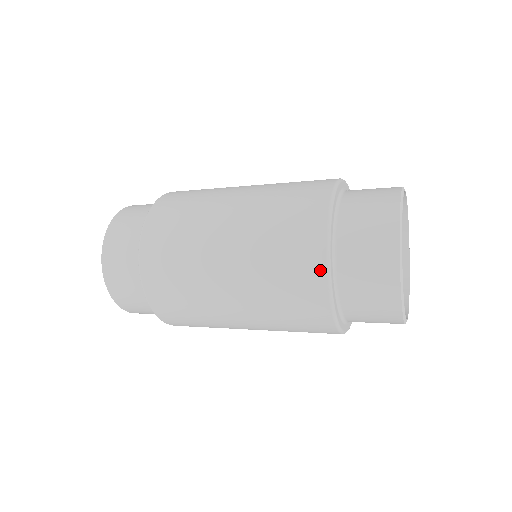
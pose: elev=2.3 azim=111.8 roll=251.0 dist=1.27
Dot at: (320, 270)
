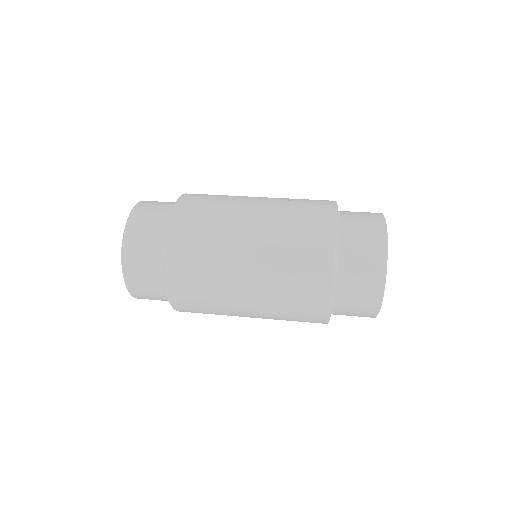
Dot at: (324, 306)
